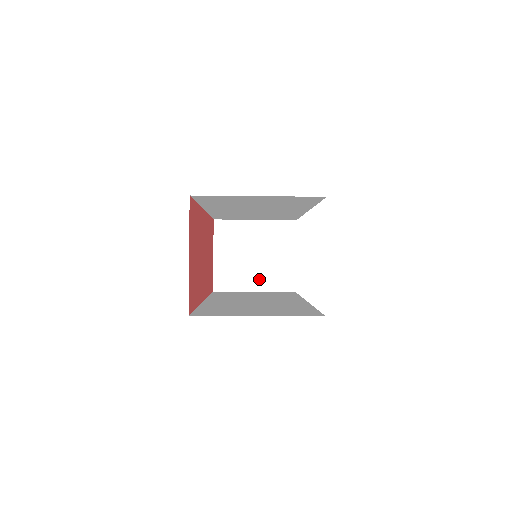
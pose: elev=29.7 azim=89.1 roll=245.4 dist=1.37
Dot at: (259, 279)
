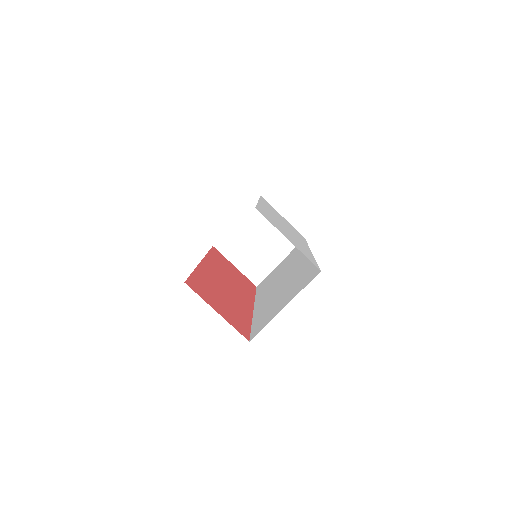
Dot at: (275, 253)
